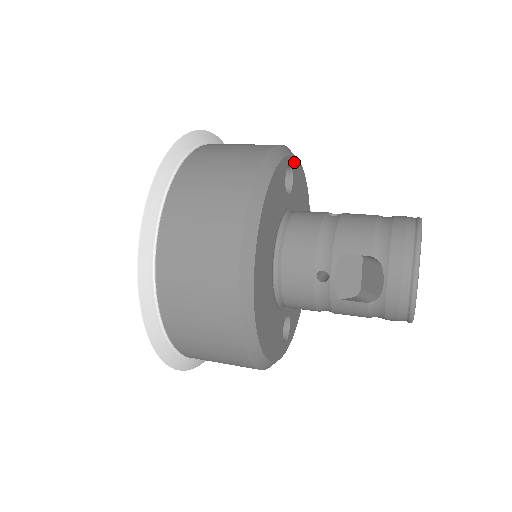
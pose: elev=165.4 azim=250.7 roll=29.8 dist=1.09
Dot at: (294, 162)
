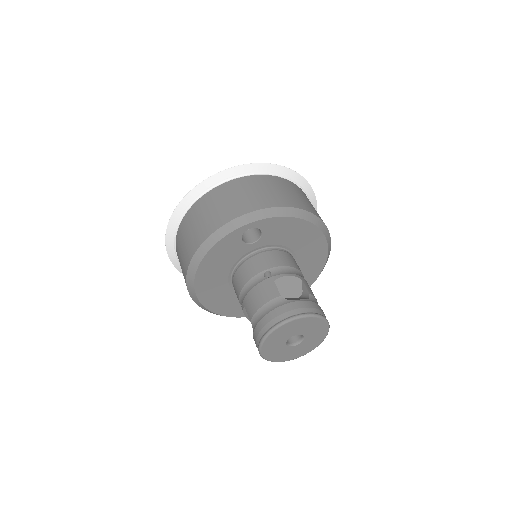
Dot at: (263, 222)
